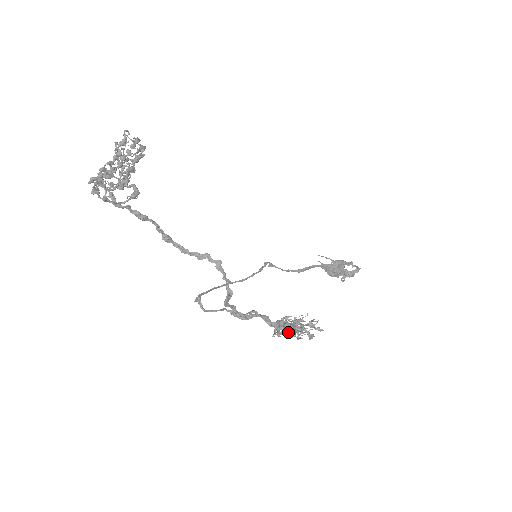
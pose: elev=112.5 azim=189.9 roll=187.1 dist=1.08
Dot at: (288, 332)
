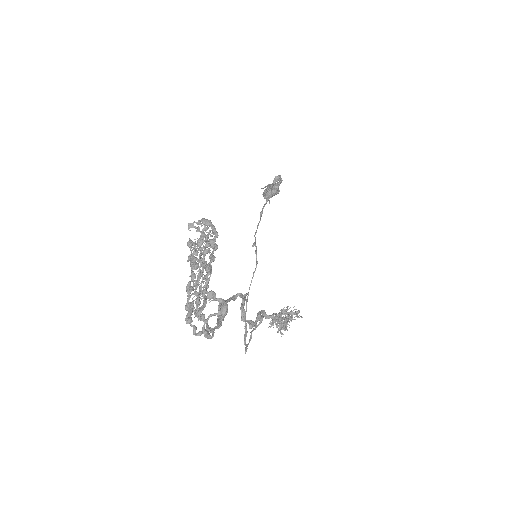
Dot at: occluded
